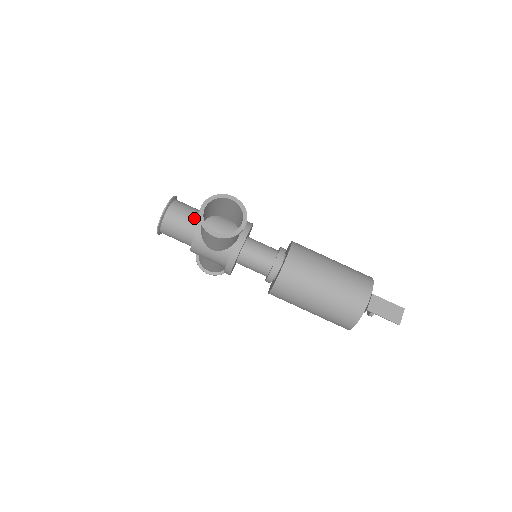
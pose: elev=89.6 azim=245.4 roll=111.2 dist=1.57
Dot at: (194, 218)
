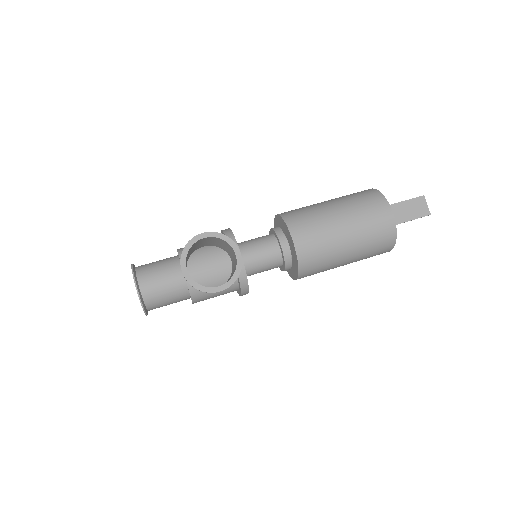
Dot at: (173, 275)
